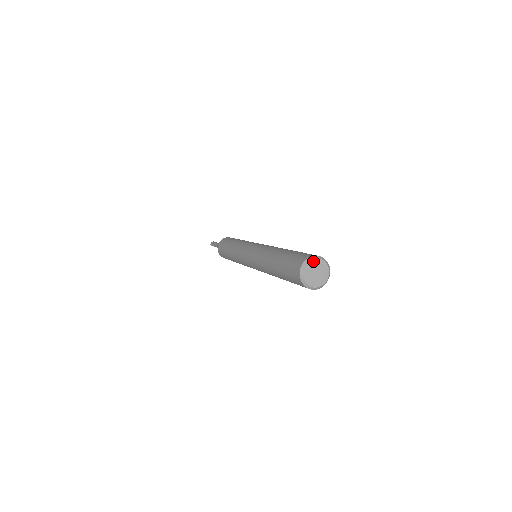
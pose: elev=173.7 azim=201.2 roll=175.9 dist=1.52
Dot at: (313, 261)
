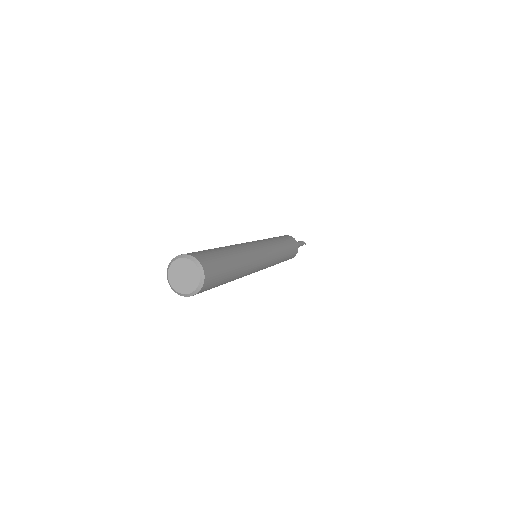
Dot at: (192, 263)
